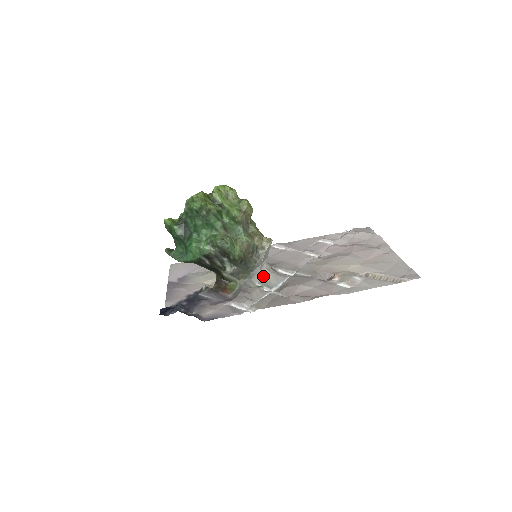
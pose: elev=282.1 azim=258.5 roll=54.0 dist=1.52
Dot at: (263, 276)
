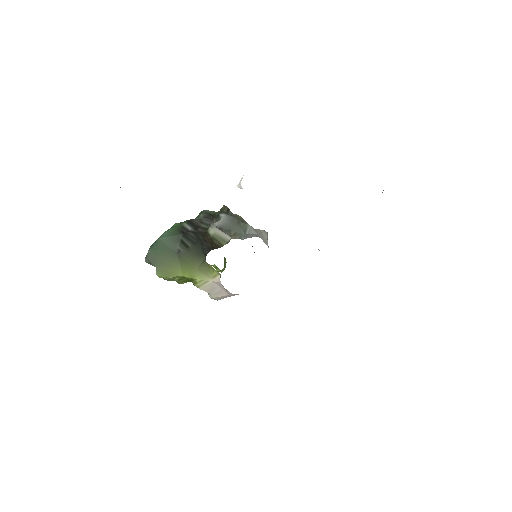
Dot at: occluded
